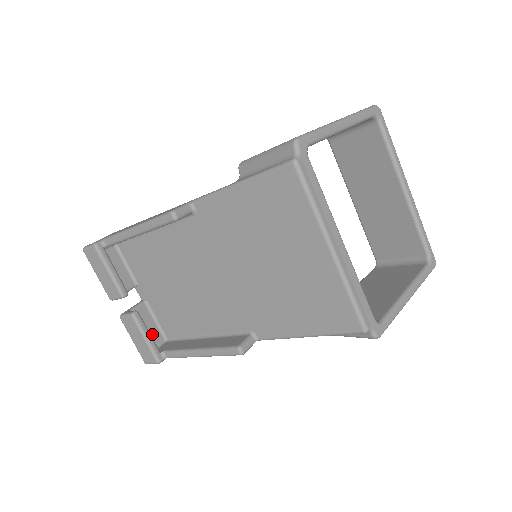
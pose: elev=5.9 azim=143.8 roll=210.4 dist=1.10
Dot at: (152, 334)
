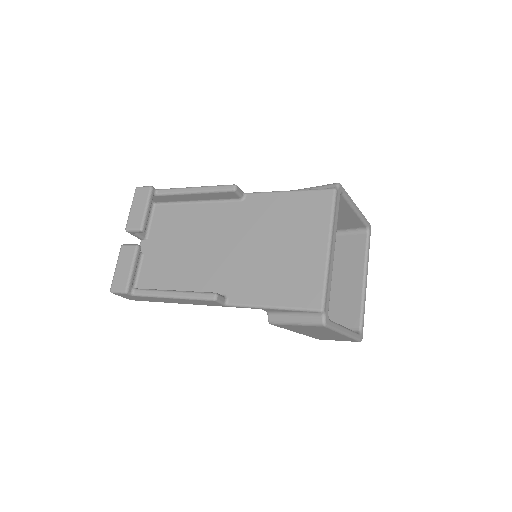
Dot at: occluded
